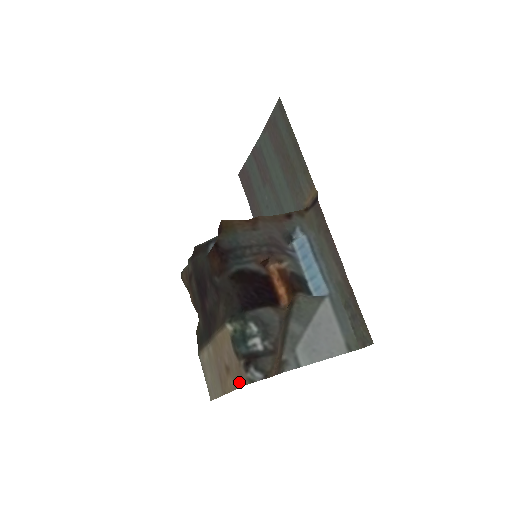
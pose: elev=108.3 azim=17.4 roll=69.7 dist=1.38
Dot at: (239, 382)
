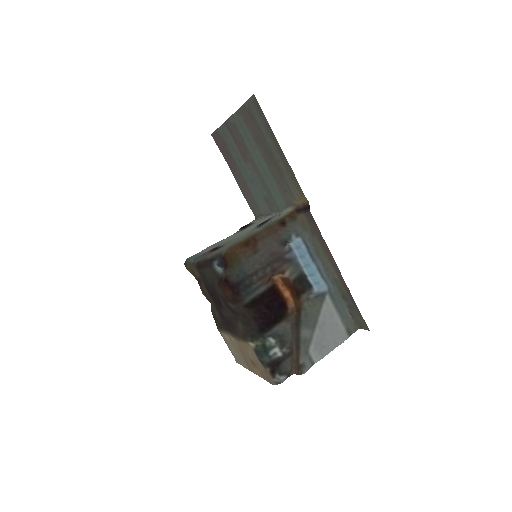
Dot at: (267, 379)
